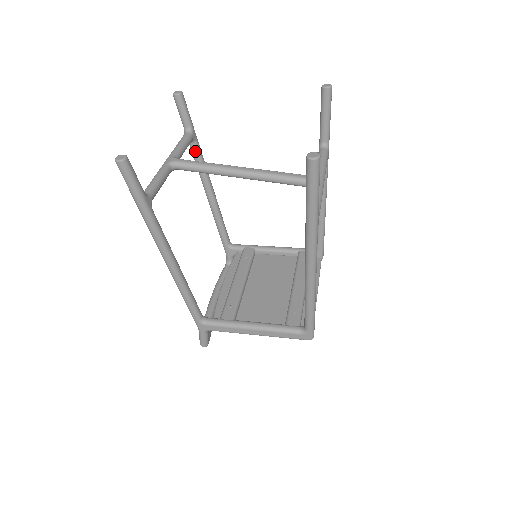
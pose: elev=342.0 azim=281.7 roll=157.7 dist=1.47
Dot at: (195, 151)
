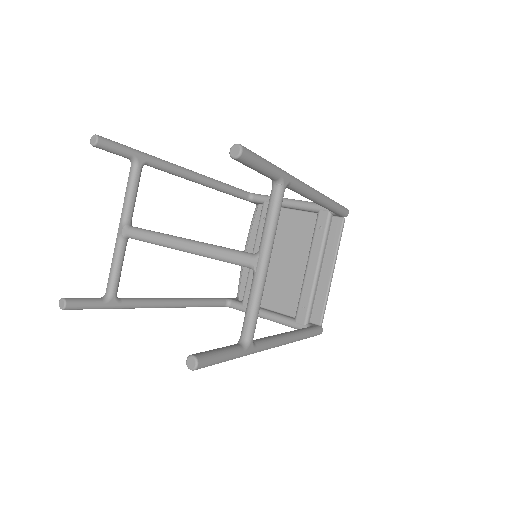
Dot at: occluded
